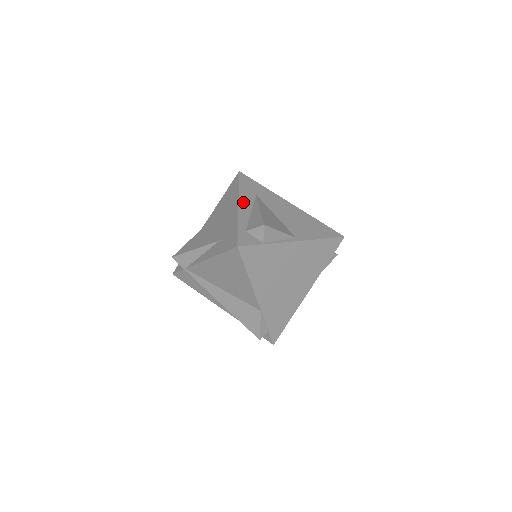
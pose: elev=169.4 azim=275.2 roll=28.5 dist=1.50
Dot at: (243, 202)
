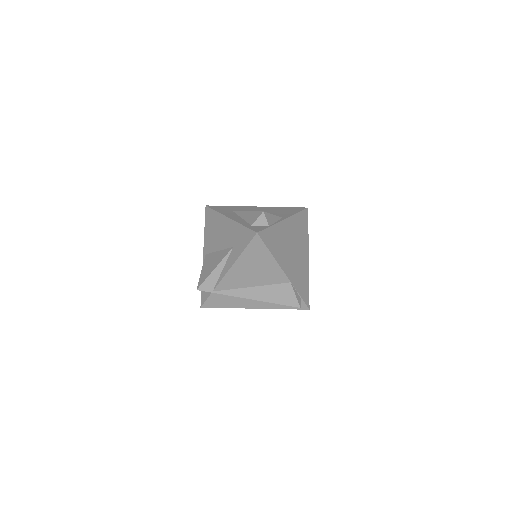
Dot at: (230, 216)
